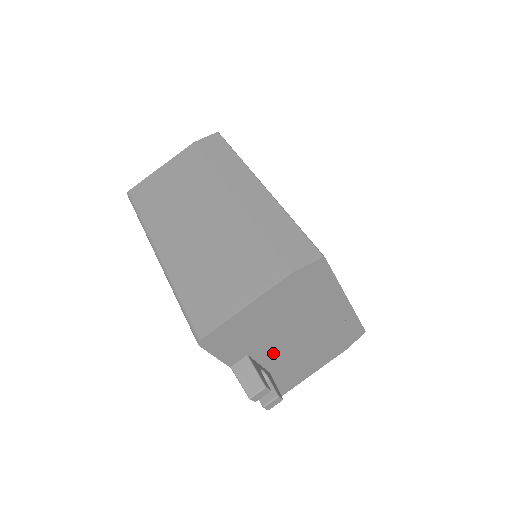
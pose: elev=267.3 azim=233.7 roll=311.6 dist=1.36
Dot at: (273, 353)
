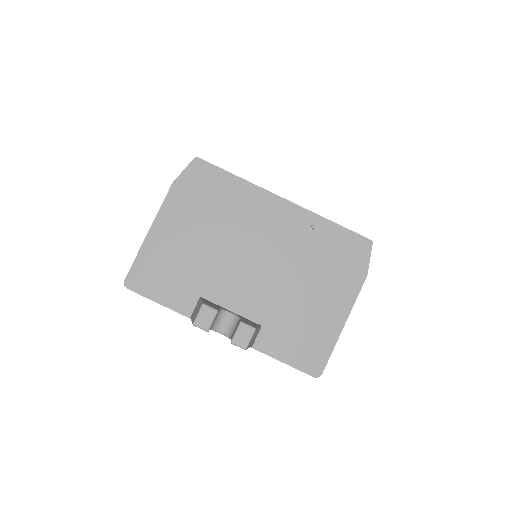
Dot at: (238, 292)
